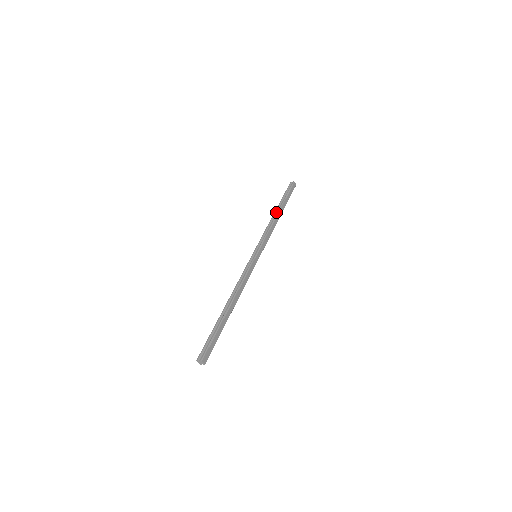
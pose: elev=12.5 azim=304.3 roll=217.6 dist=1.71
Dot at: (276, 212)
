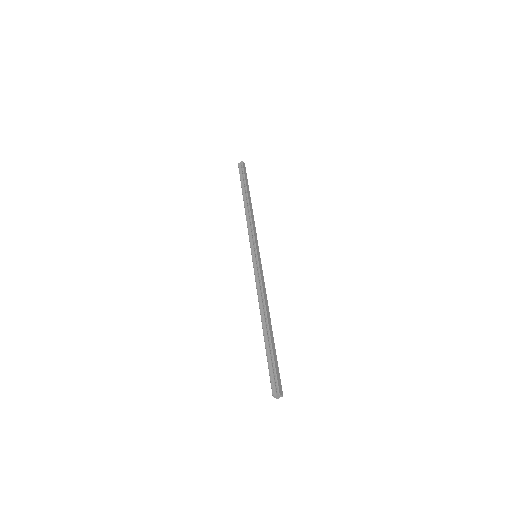
Dot at: (245, 201)
